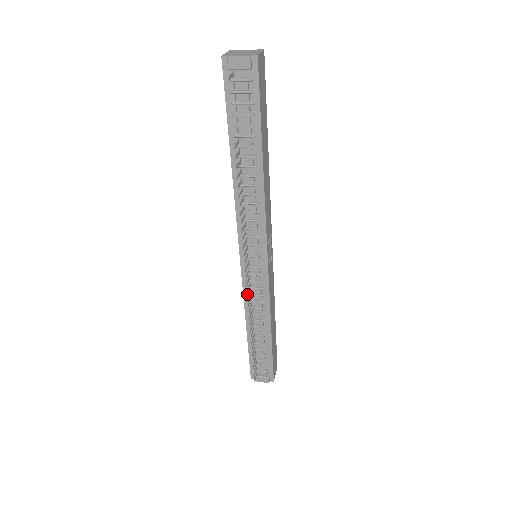
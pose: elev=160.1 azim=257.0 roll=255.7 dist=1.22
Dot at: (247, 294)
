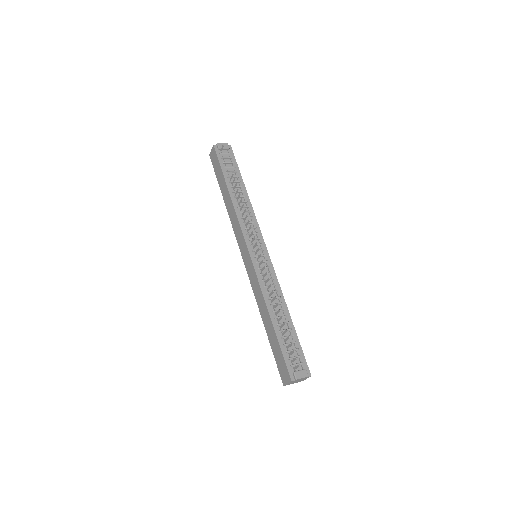
Dot at: (261, 281)
